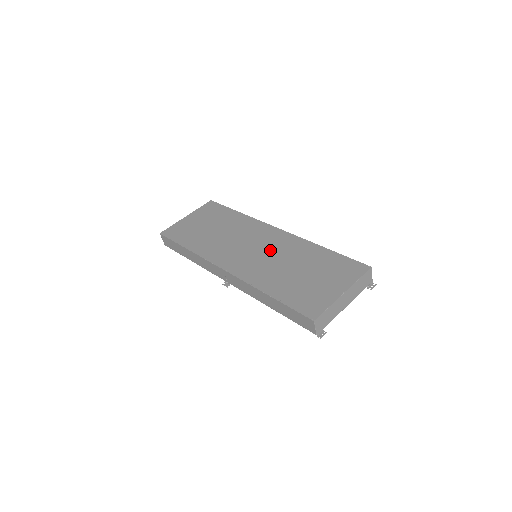
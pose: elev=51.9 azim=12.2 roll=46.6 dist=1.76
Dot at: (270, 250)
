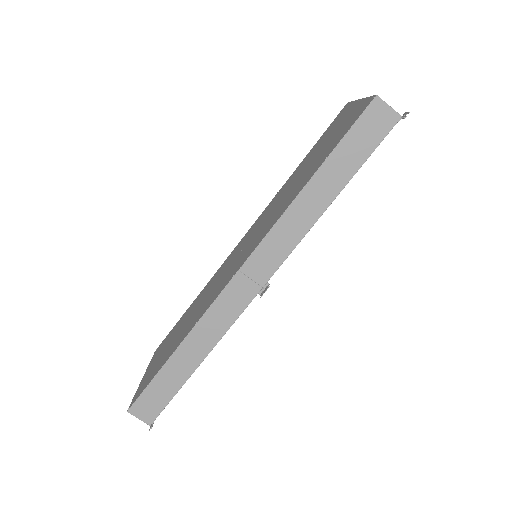
Dot at: (259, 225)
